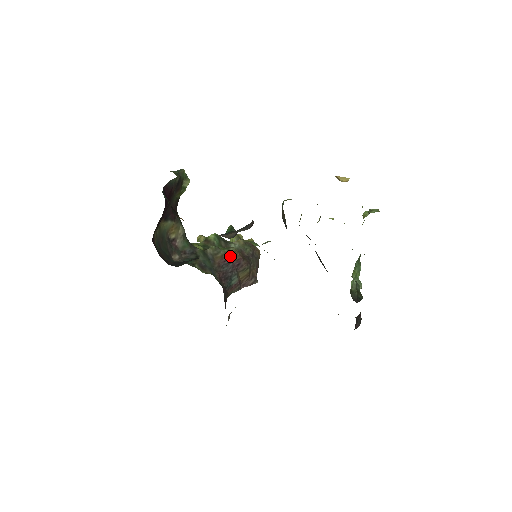
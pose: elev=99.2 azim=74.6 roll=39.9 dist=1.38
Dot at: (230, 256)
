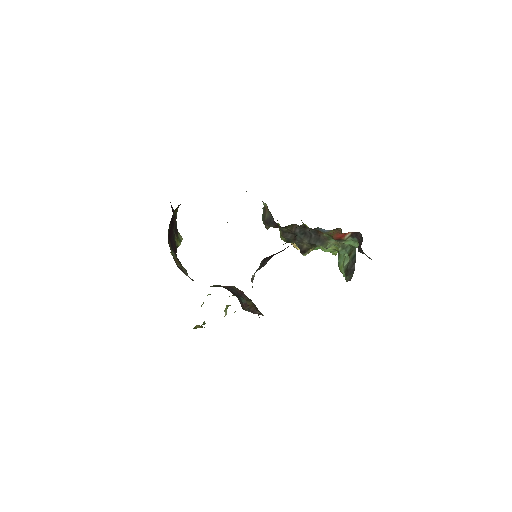
Dot at: (232, 287)
